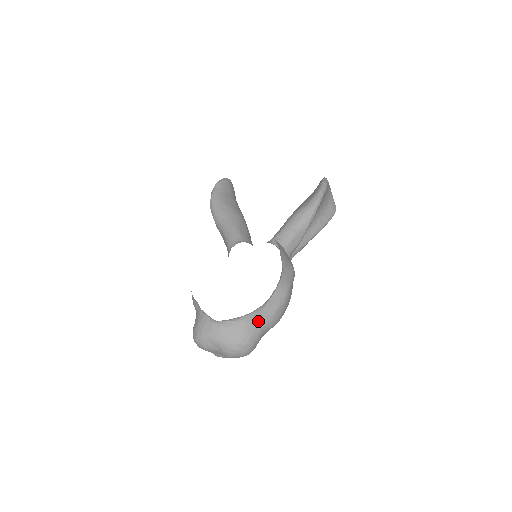
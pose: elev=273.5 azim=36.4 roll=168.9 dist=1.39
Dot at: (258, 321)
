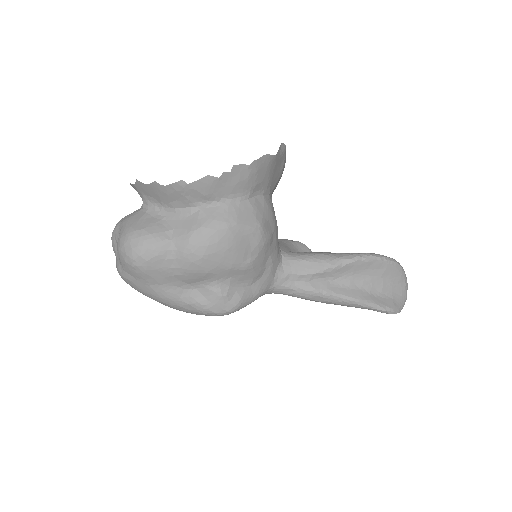
Dot at: (175, 228)
